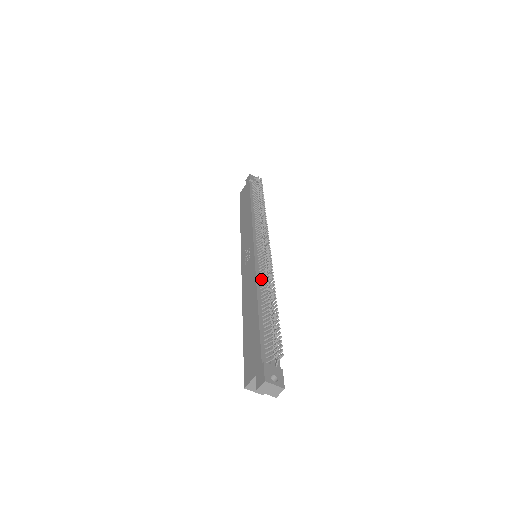
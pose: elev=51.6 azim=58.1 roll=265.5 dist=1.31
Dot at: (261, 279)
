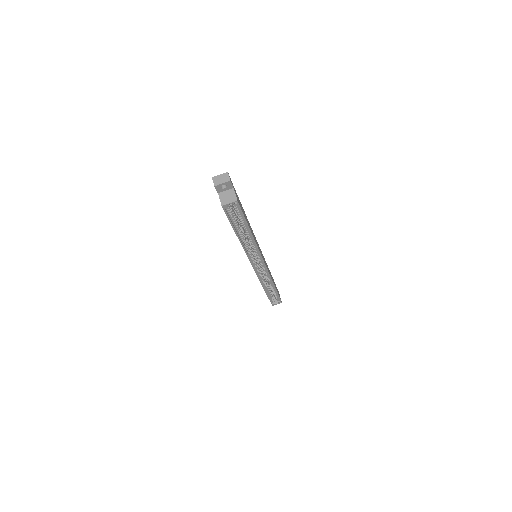
Dot at: occluded
